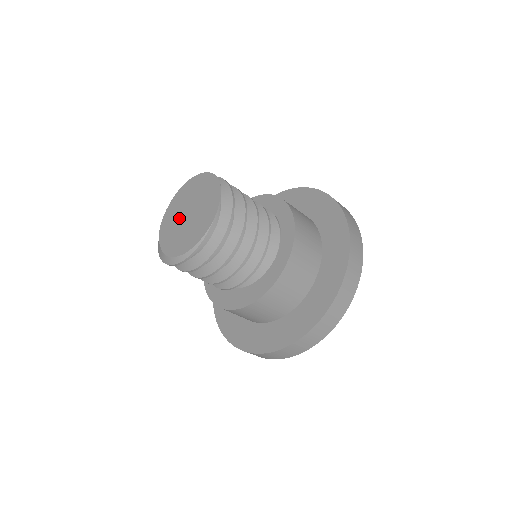
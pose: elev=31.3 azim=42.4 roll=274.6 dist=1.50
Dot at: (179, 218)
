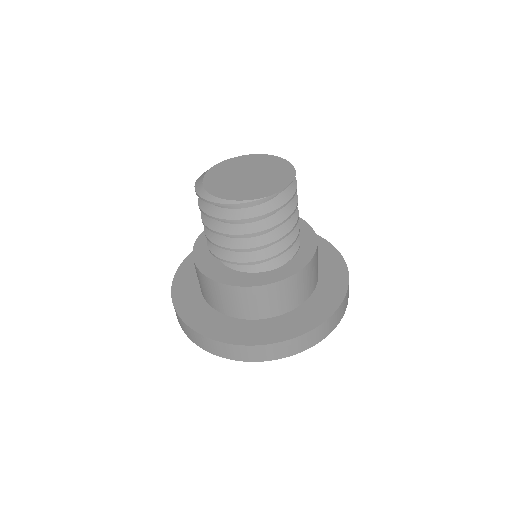
Dot at: (238, 172)
